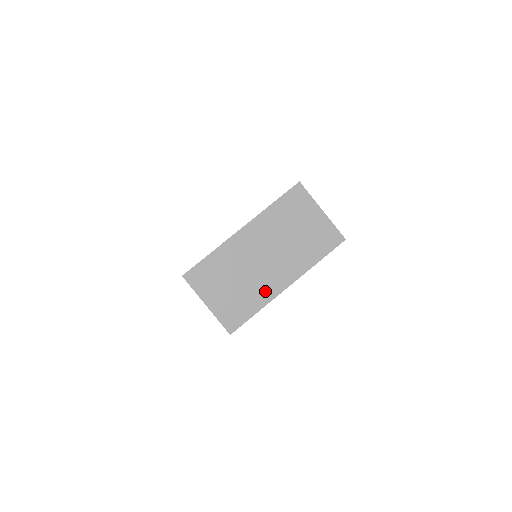
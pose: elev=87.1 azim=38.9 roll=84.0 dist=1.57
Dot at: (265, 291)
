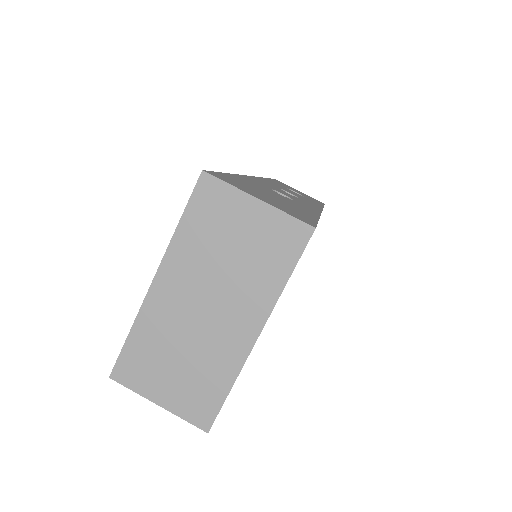
Dot at: (227, 356)
